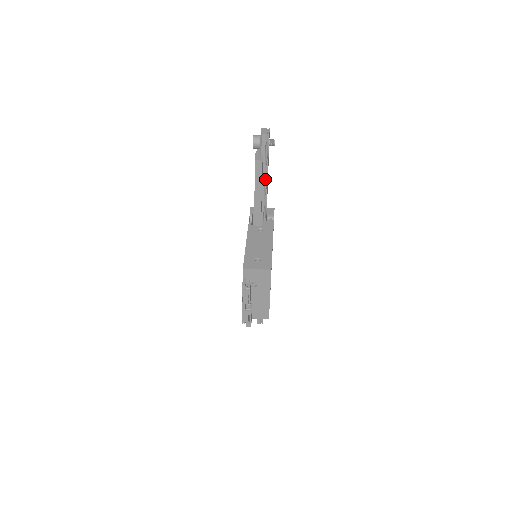
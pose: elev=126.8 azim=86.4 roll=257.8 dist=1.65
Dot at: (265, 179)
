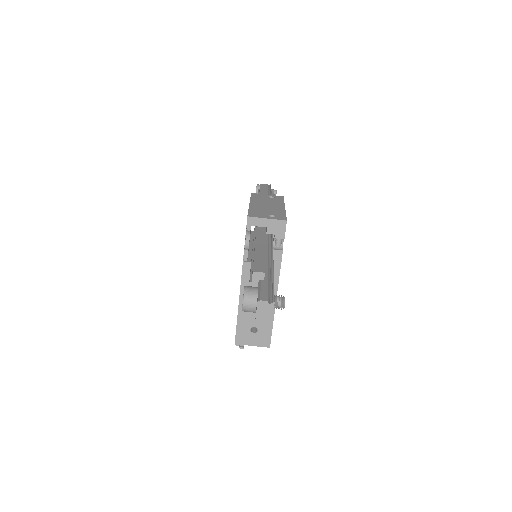
Dot at: occluded
